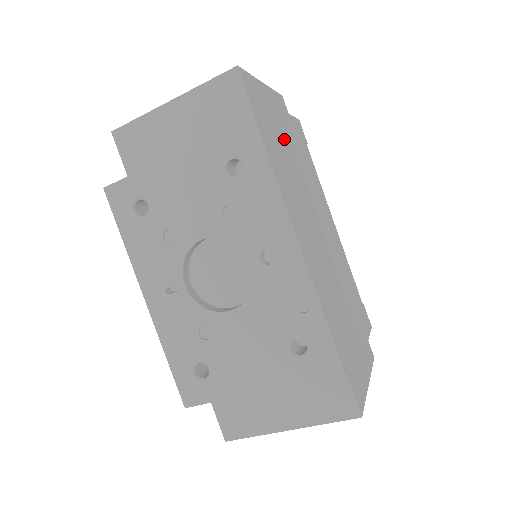
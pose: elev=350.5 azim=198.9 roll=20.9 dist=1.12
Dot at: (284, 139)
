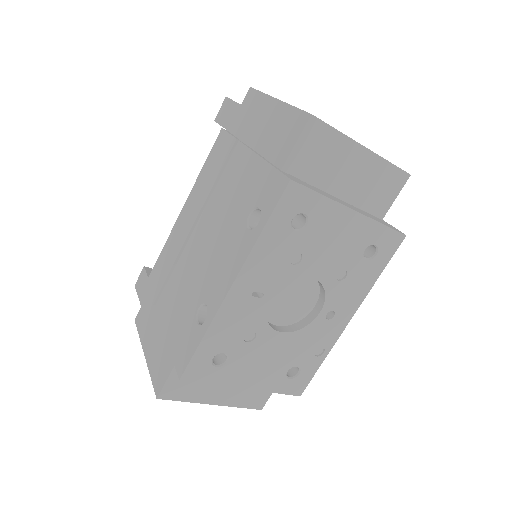
Dot at: occluded
